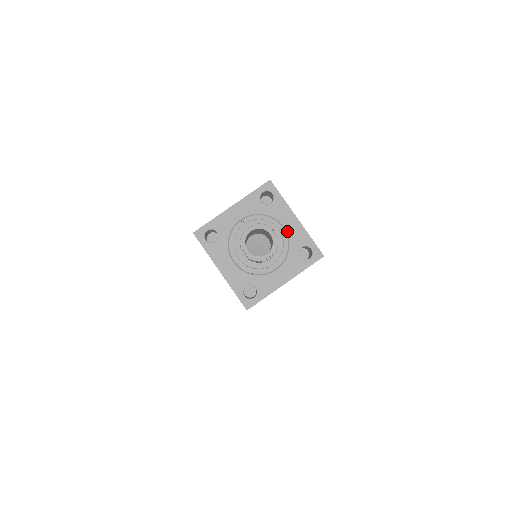
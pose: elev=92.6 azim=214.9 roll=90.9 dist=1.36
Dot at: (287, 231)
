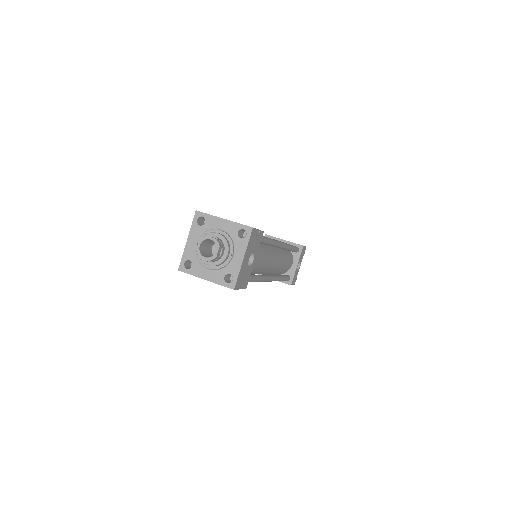
Dot at: (224, 230)
